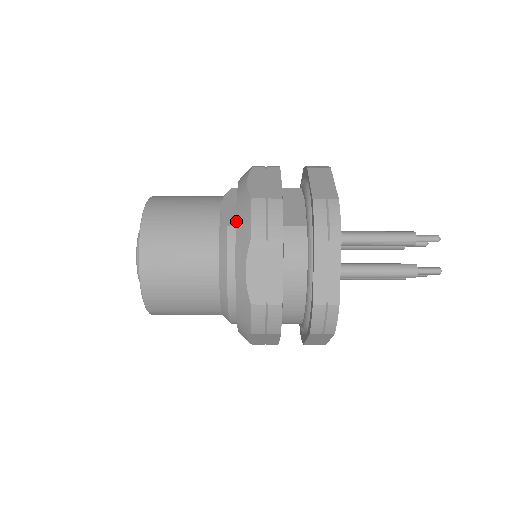
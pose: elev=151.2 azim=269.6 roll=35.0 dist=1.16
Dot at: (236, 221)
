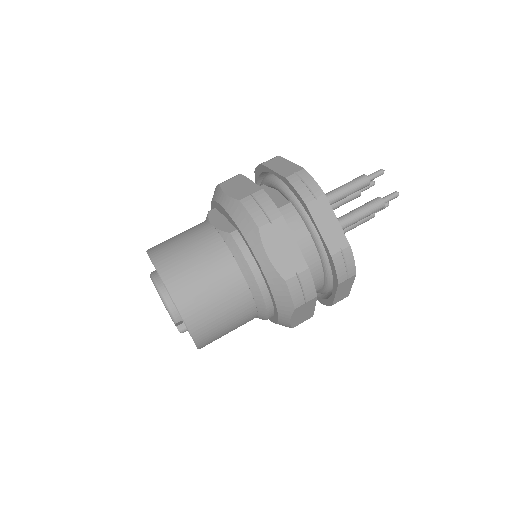
Dot at: (236, 224)
